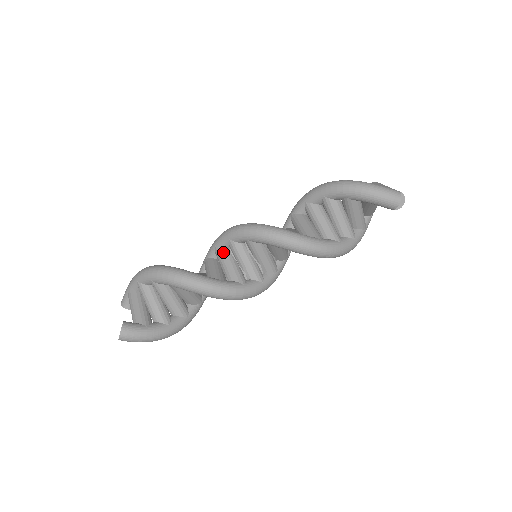
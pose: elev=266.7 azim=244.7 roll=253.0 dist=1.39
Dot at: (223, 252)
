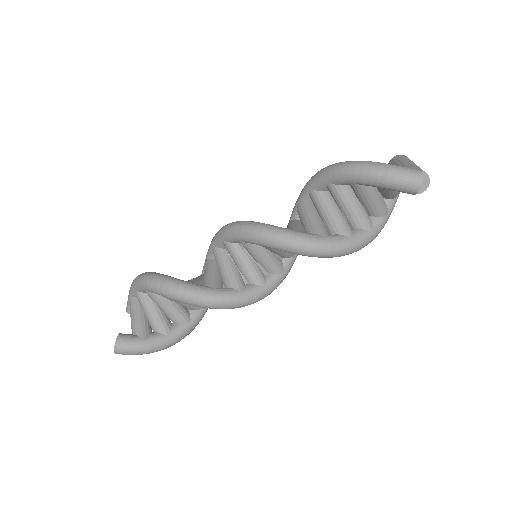
Dot at: (219, 253)
